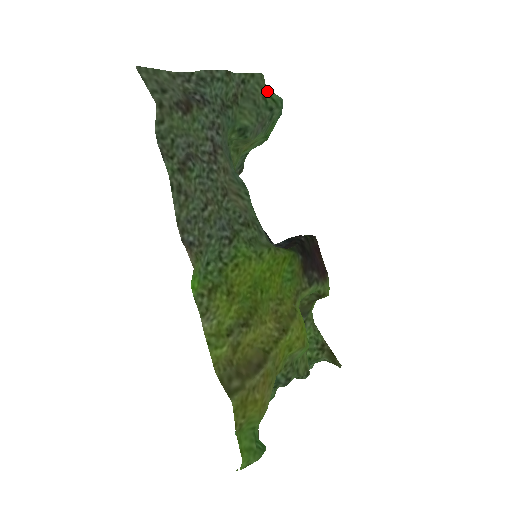
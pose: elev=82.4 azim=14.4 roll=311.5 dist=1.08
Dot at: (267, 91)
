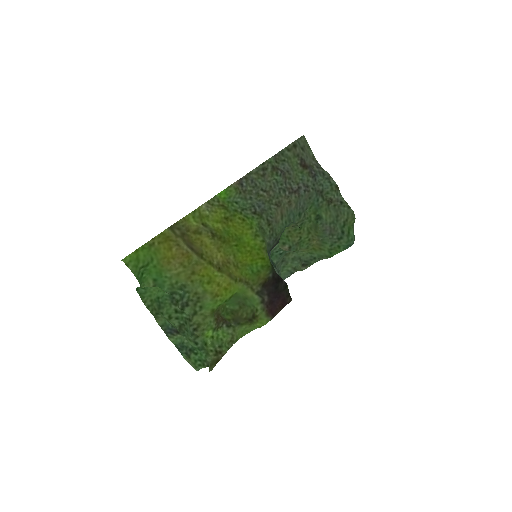
Dot at: (350, 227)
